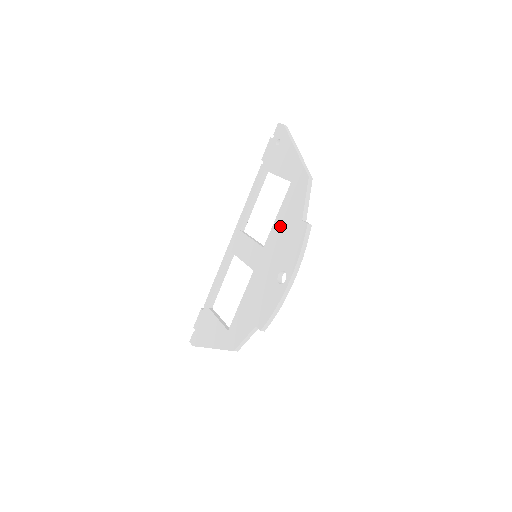
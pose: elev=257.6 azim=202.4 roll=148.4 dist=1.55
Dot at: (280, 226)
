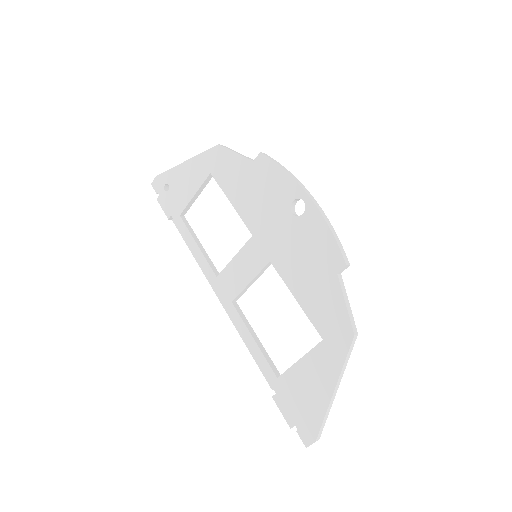
Dot at: (243, 199)
